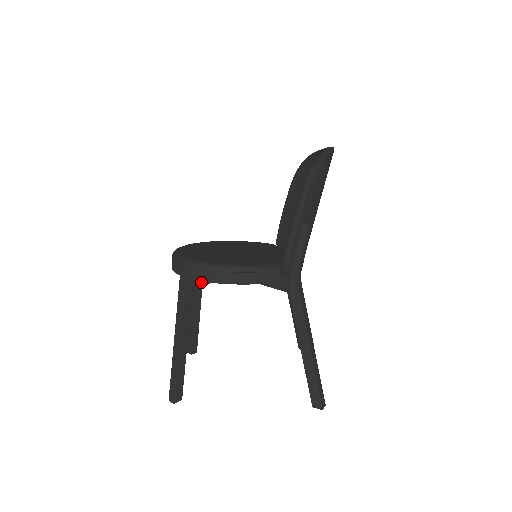
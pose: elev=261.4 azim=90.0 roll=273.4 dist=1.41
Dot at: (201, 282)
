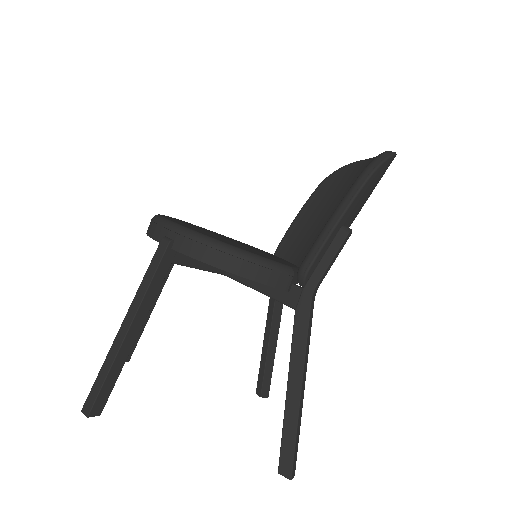
Dot at: (183, 261)
